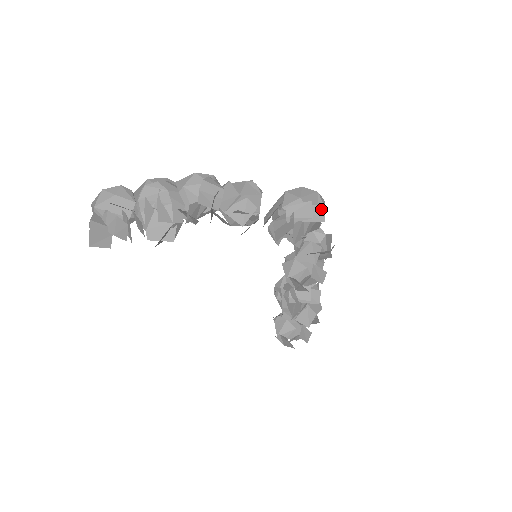
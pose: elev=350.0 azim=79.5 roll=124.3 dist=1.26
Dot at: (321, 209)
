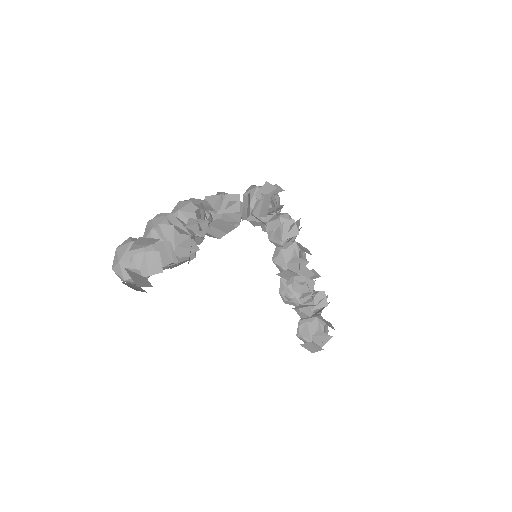
Dot at: (275, 186)
